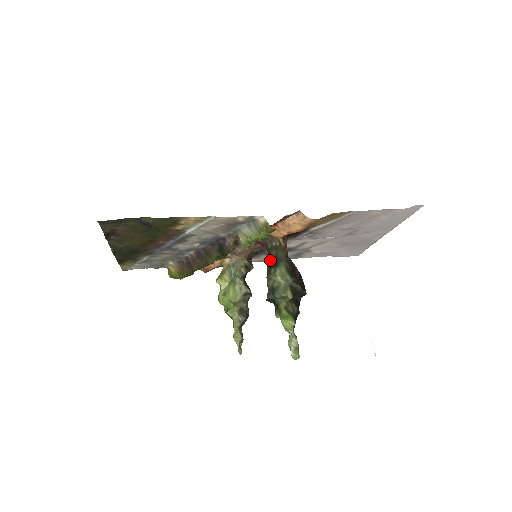
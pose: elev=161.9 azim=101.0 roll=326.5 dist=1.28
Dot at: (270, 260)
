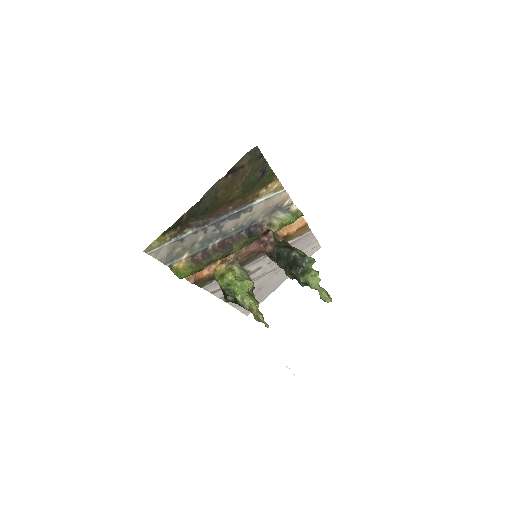
Dot at: (285, 246)
